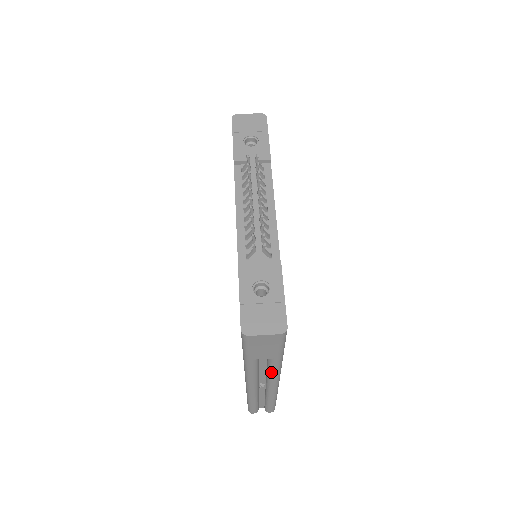
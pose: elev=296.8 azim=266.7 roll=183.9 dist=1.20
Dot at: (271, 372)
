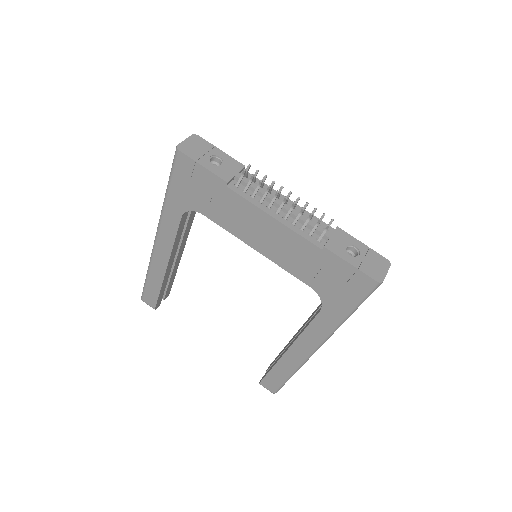
Dot at: occluded
